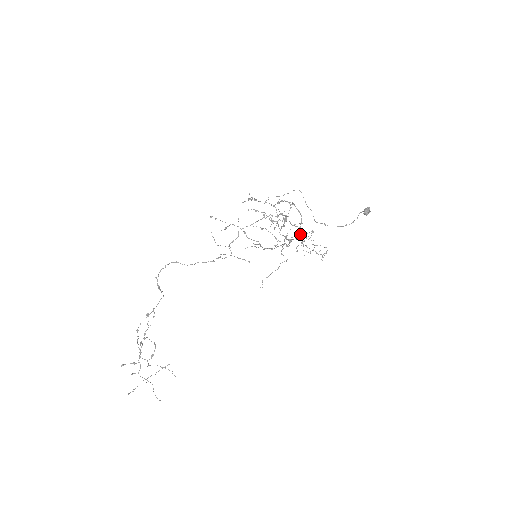
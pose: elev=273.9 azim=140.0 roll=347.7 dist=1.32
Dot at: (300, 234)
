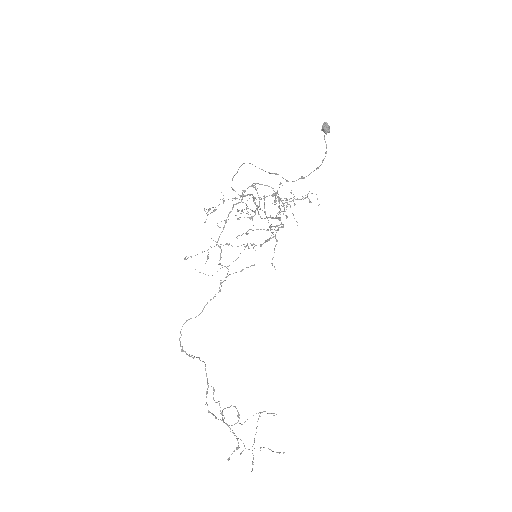
Dot at: occluded
